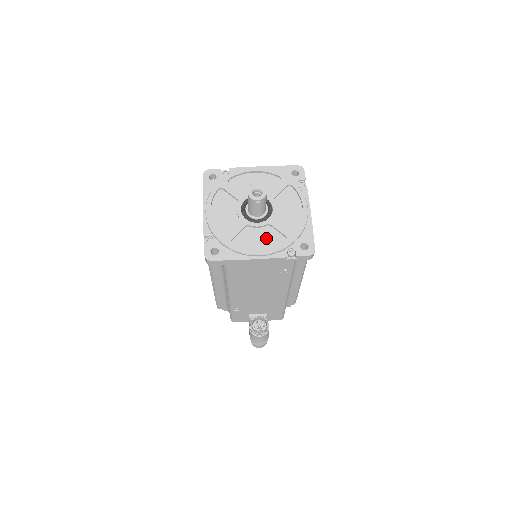
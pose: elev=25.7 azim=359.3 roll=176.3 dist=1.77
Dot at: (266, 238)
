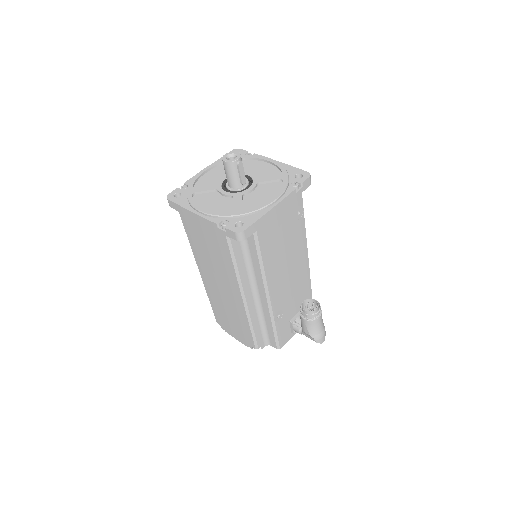
Dot at: (266, 191)
